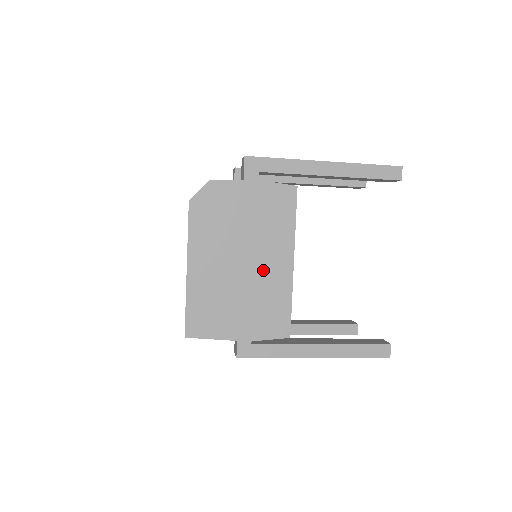
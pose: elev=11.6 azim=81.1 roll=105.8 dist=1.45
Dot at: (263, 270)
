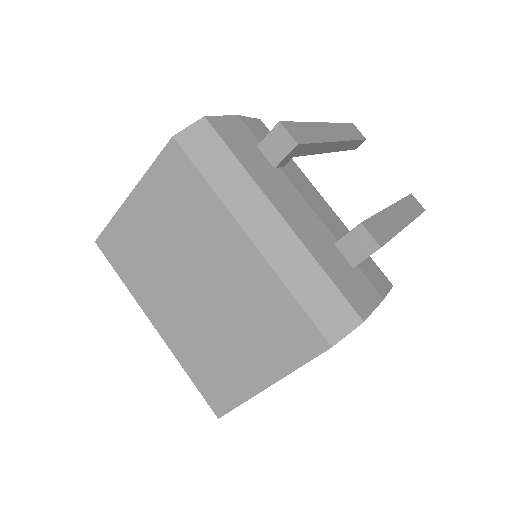
Dot at: occluded
